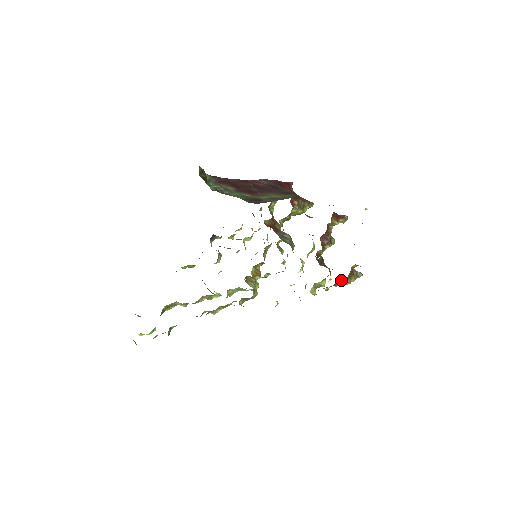
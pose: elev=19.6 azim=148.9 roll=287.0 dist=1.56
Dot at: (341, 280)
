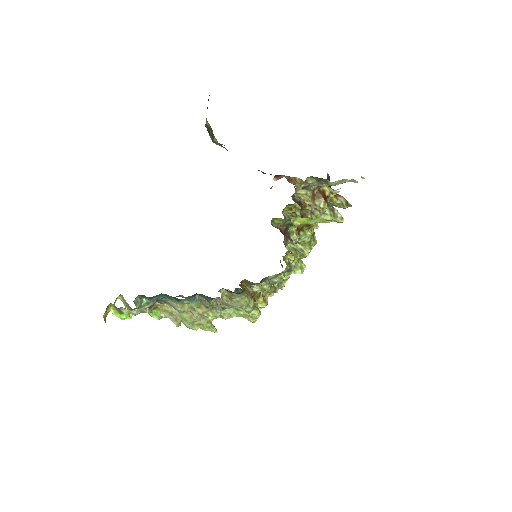
Dot at: (300, 183)
